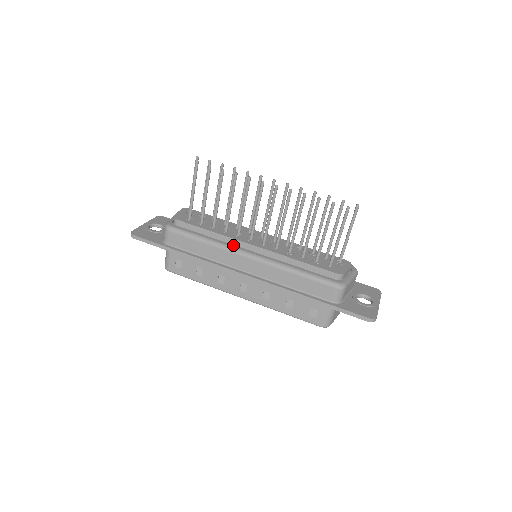
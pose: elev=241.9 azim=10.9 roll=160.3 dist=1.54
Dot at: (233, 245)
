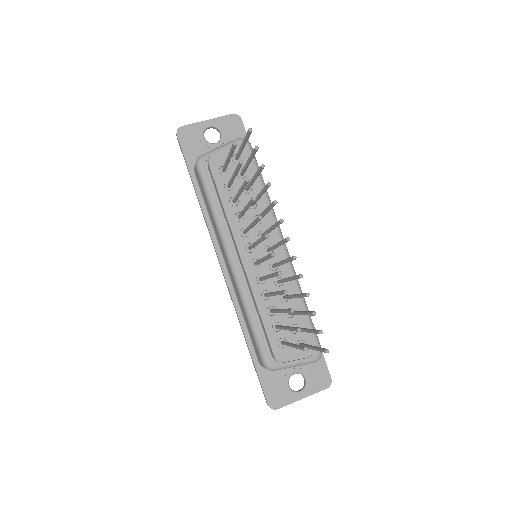
Dot at: (230, 238)
